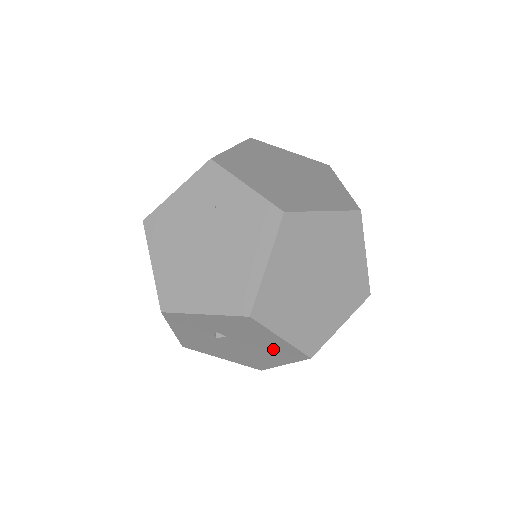
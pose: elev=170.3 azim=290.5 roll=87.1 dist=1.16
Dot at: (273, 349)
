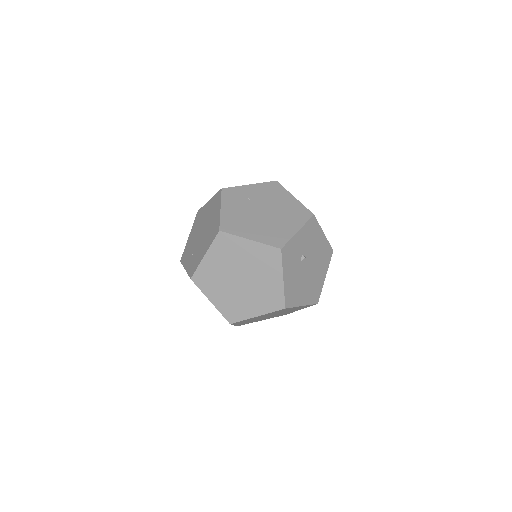
Dot at: (321, 255)
